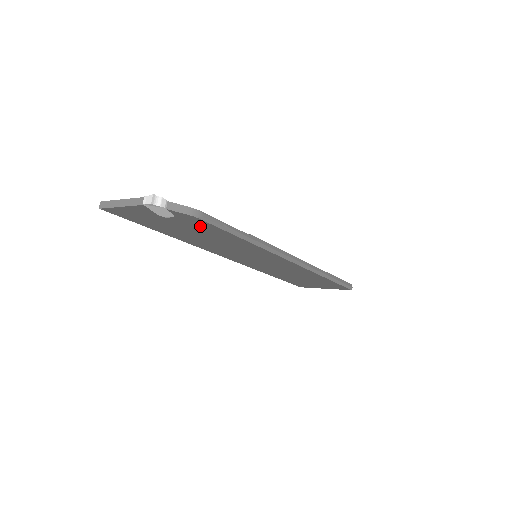
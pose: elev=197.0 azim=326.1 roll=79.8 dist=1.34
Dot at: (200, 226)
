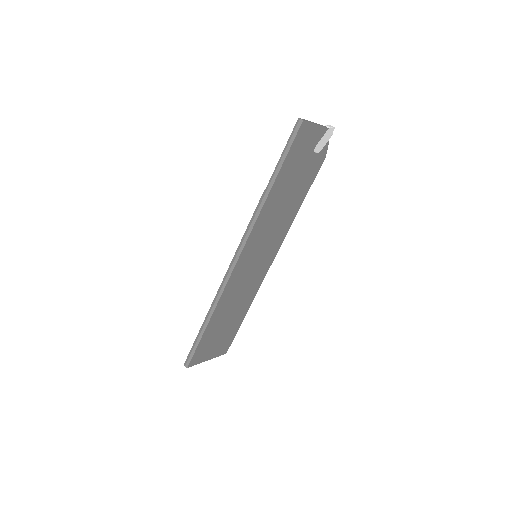
Dot at: (310, 173)
